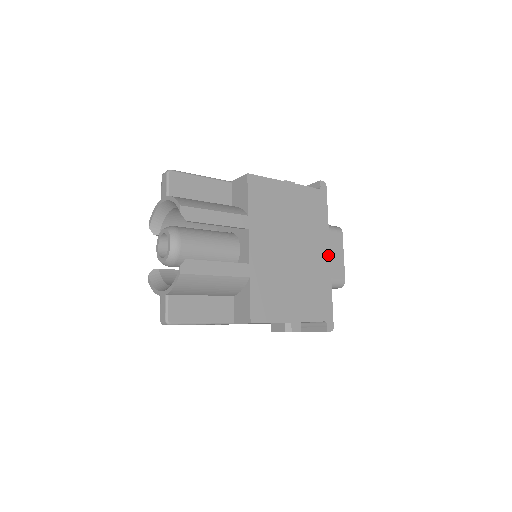
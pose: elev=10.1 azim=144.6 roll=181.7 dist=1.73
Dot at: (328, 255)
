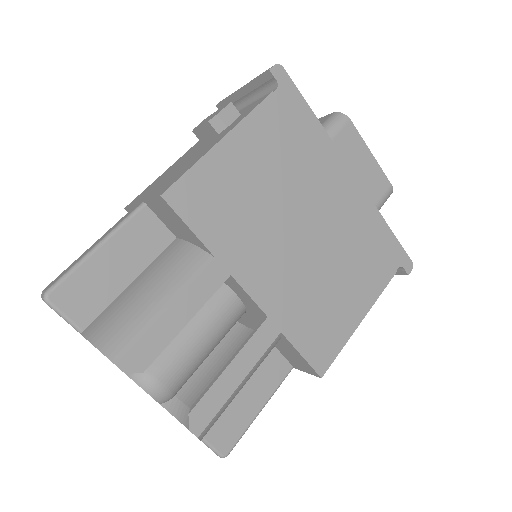
Dot at: (352, 178)
